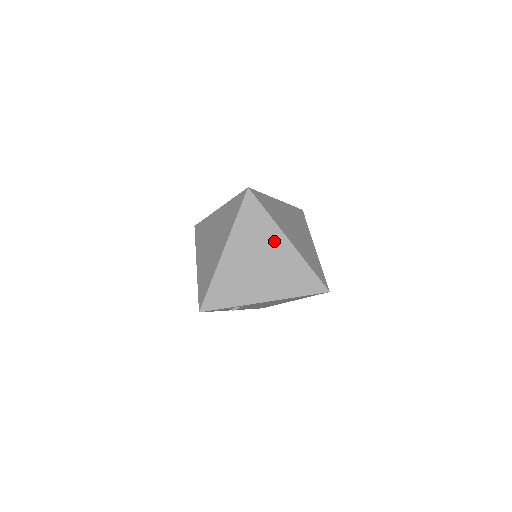
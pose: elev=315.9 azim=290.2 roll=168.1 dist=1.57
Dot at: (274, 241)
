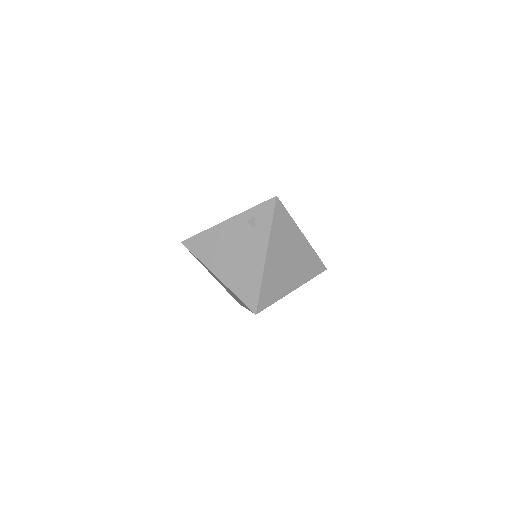
Dot at: occluded
